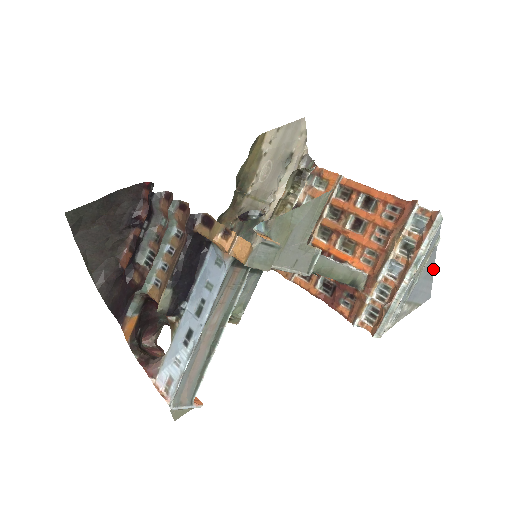
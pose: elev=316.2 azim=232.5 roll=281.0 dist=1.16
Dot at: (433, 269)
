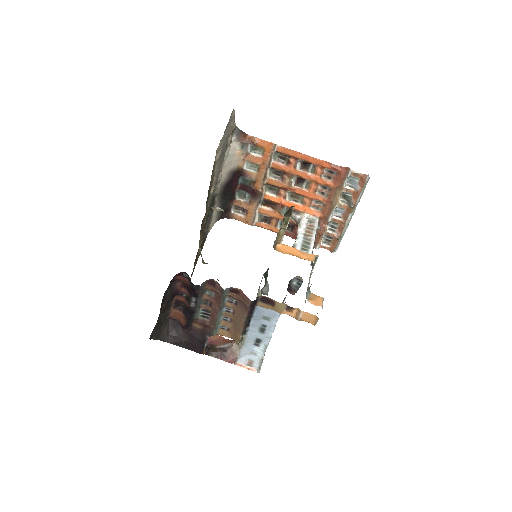
Dot at: occluded
